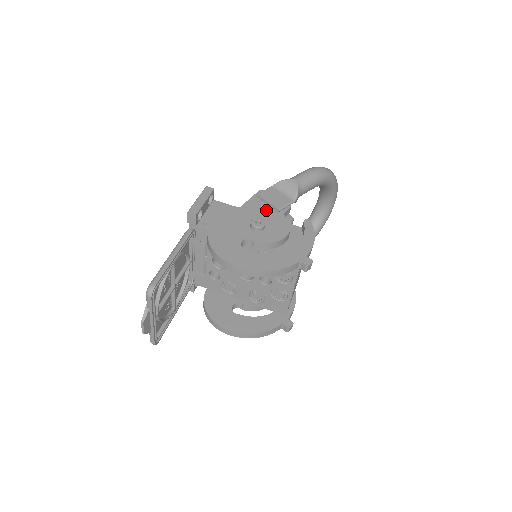
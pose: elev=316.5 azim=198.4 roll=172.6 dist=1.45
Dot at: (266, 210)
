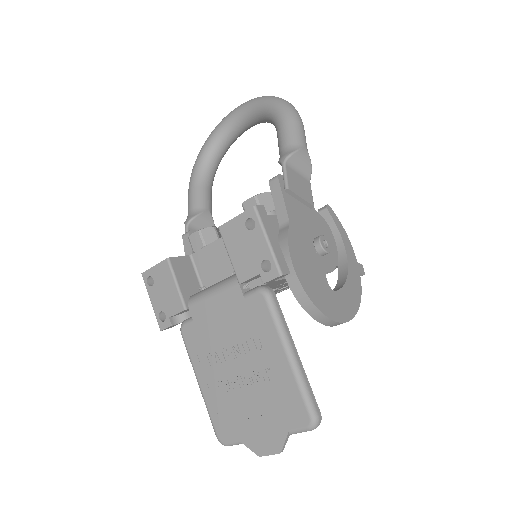
Dot at: (304, 212)
